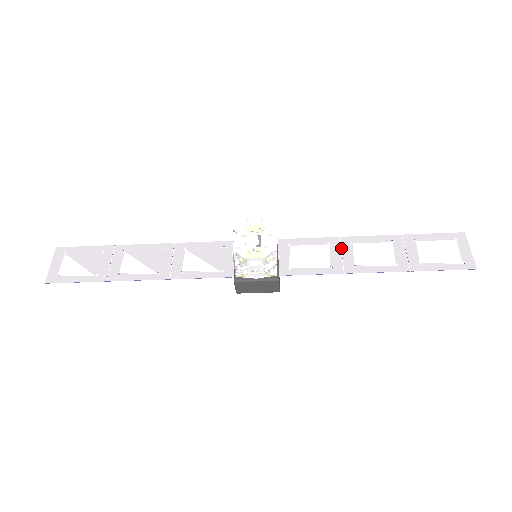
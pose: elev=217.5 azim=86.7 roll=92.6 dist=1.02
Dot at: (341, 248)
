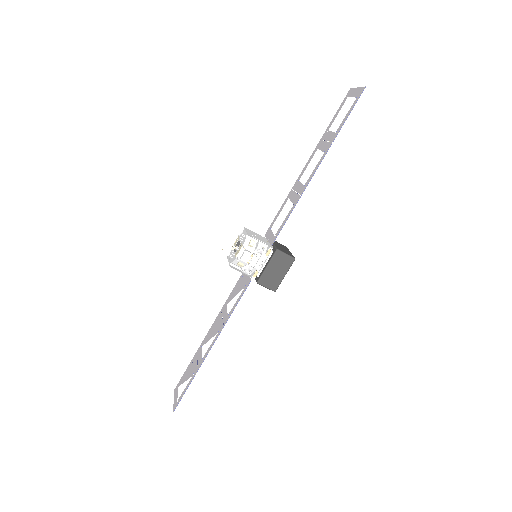
Dot at: (294, 191)
